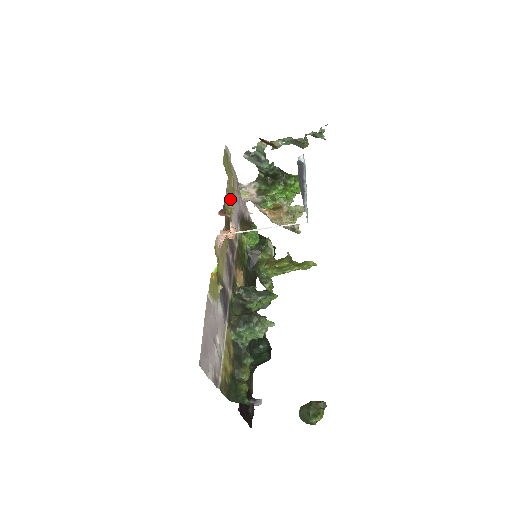
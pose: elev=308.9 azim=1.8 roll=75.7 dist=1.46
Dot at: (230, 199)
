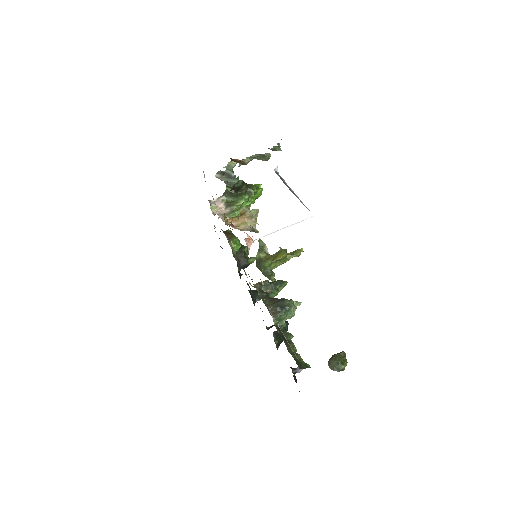
Dot at: occluded
